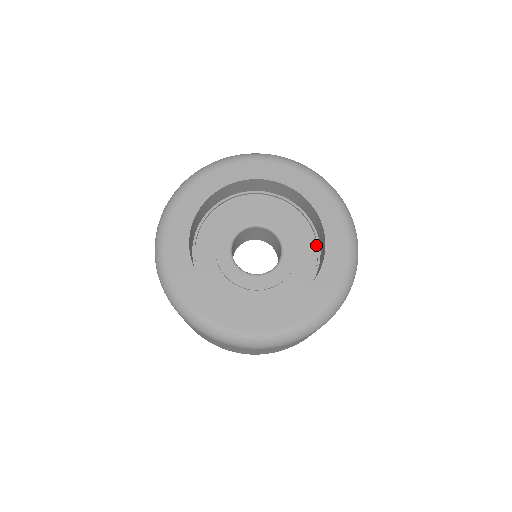
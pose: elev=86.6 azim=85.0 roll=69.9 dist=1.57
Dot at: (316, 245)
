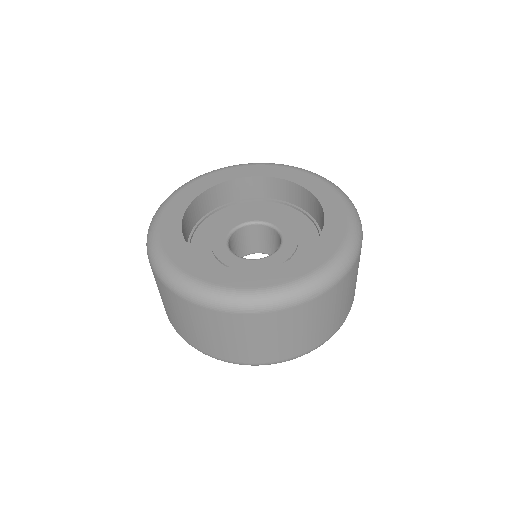
Dot at: (304, 215)
